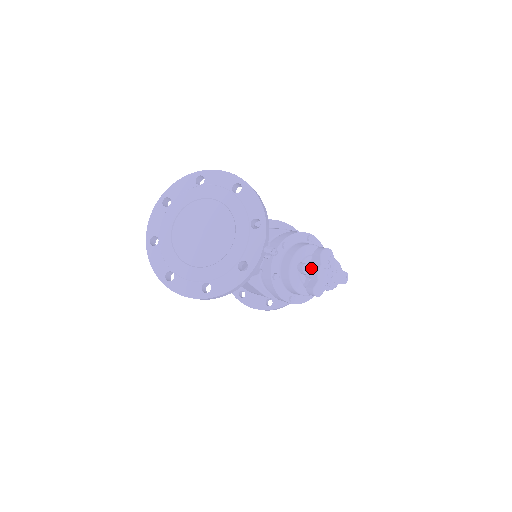
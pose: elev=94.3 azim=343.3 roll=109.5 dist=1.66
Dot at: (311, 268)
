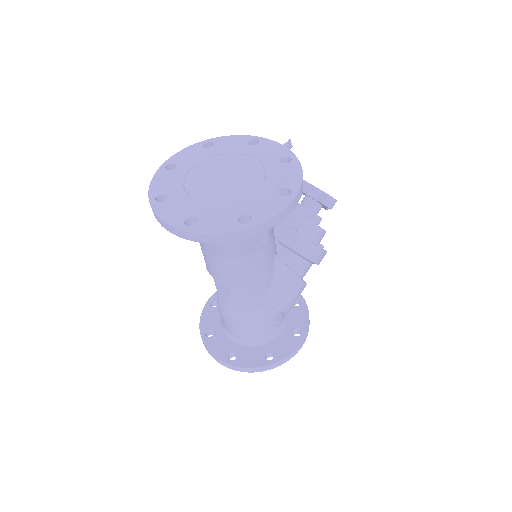
Dot at: (307, 195)
